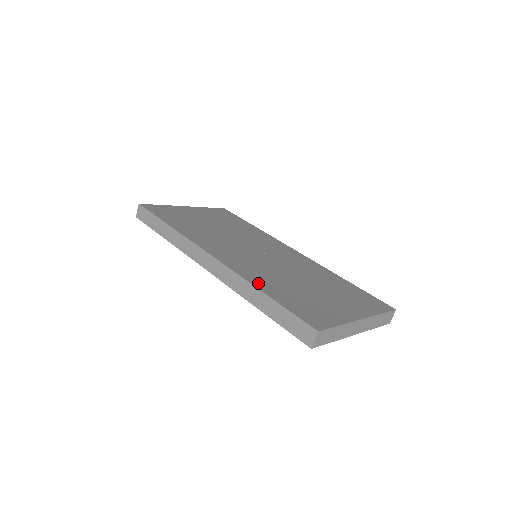
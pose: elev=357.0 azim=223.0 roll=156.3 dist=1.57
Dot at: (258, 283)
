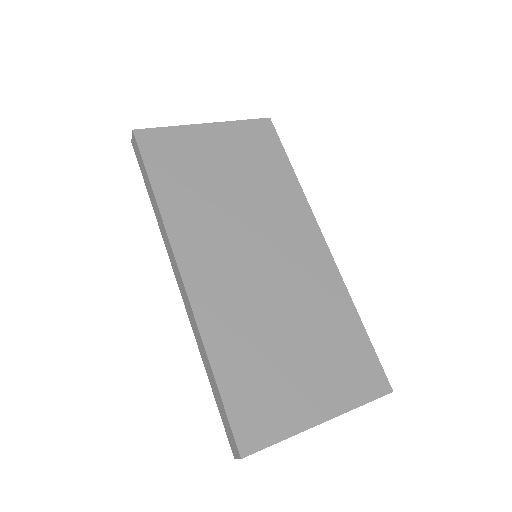
Dot at: (215, 345)
